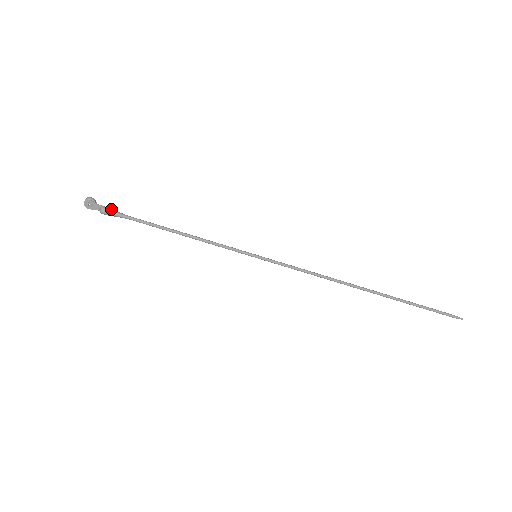
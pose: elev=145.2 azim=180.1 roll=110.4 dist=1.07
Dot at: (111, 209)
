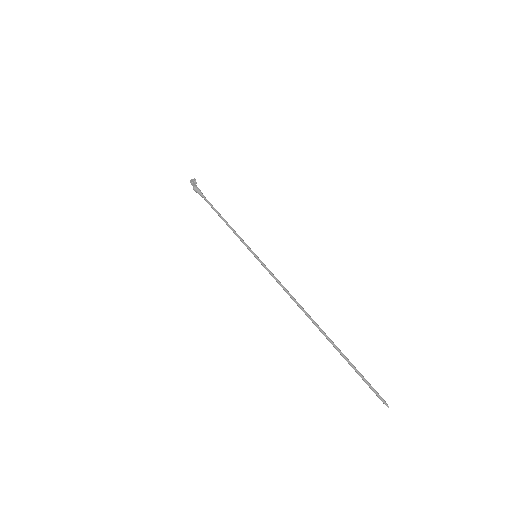
Dot at: (198, 189)
